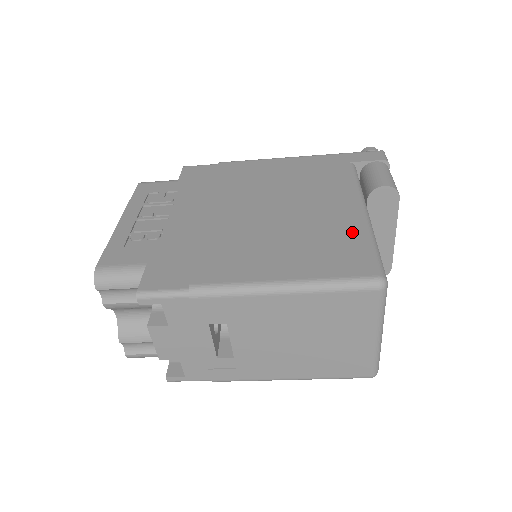
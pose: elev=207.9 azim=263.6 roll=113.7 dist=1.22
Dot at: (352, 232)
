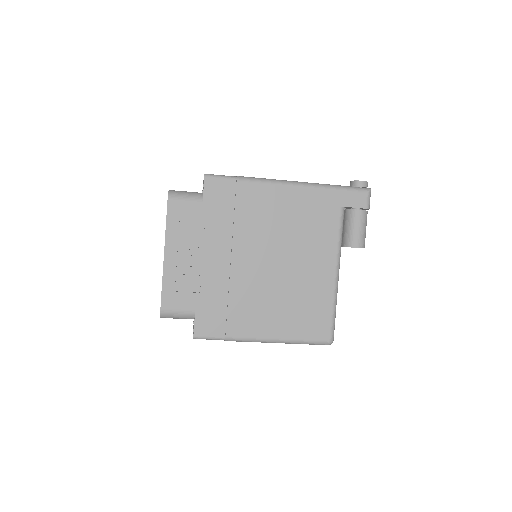
Dot at: (325, 300)
